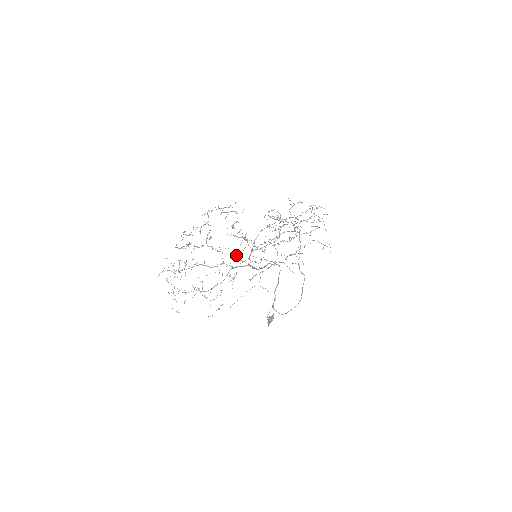
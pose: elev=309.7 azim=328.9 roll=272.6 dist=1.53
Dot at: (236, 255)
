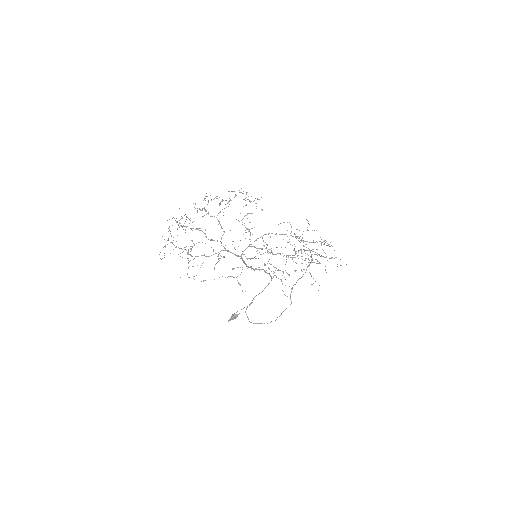
Dot at: occluded
